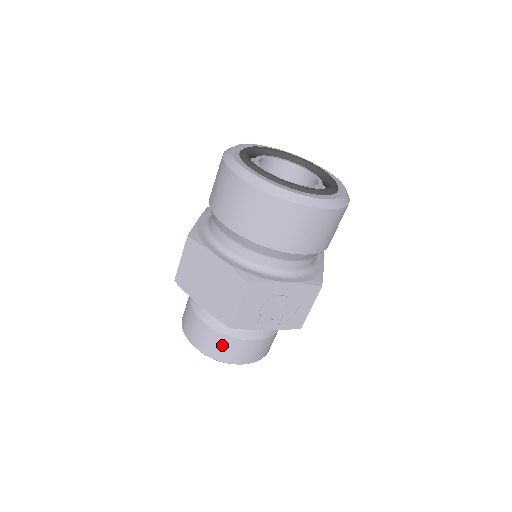
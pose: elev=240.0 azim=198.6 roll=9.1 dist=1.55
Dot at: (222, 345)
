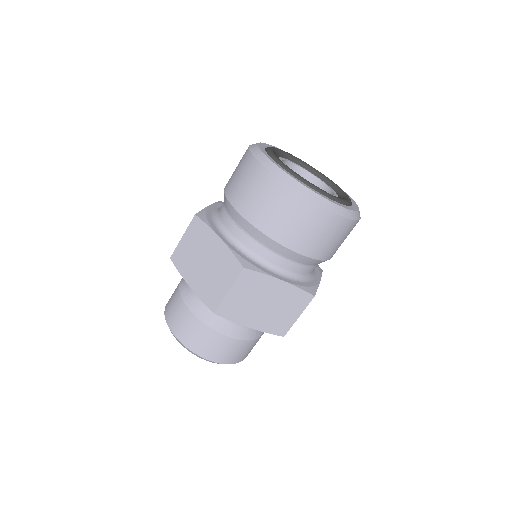
Dot at: (246, 349)
